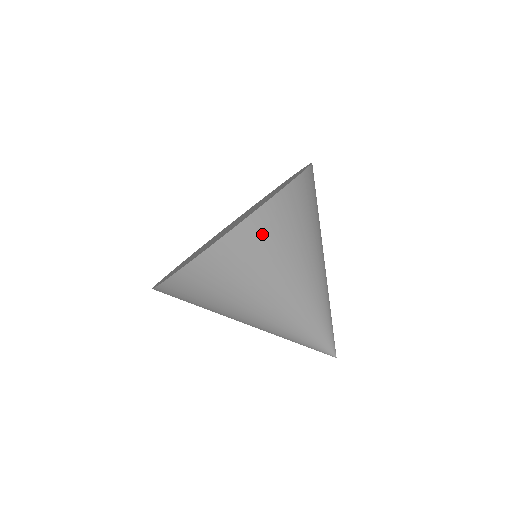
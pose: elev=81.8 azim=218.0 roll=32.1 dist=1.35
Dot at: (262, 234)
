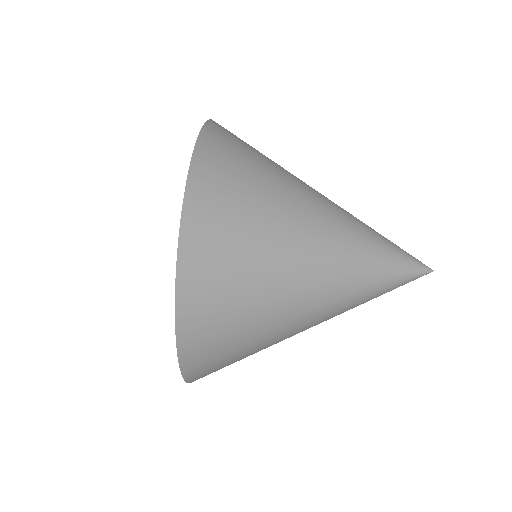
Dot at: occluded
